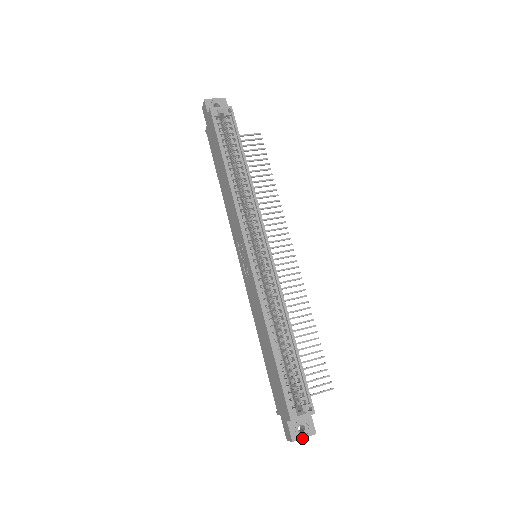
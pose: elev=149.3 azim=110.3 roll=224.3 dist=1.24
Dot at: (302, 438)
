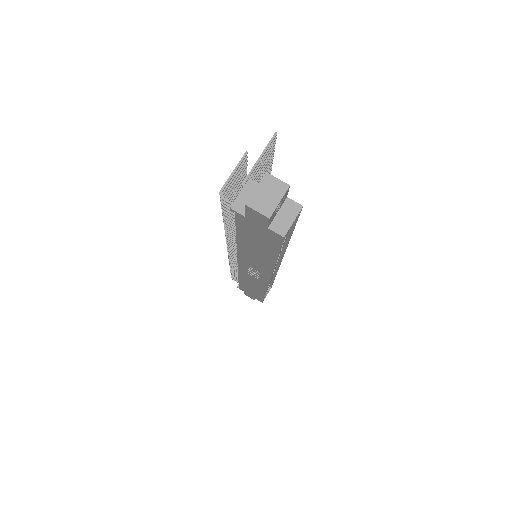
Dot at: occluded
